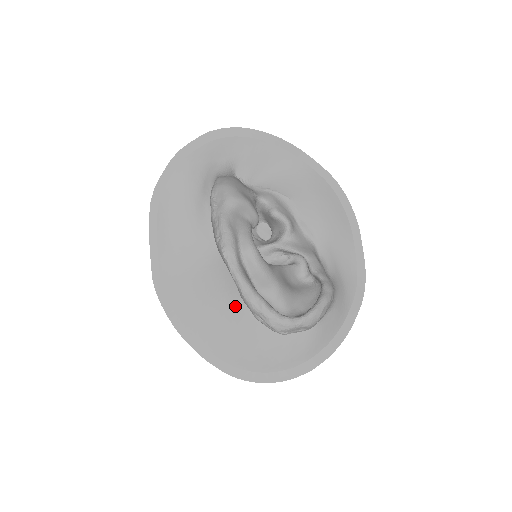
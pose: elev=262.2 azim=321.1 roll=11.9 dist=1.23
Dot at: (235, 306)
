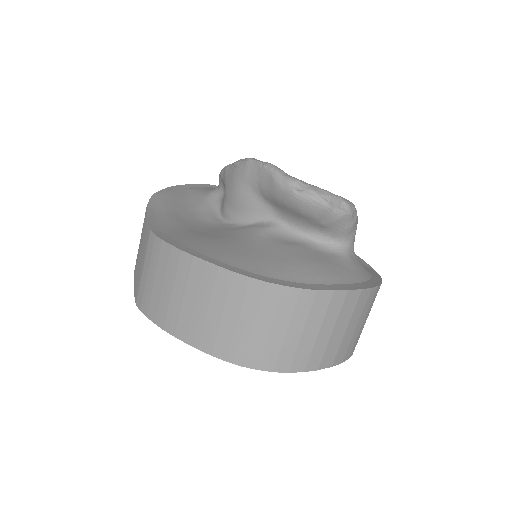
Dot at: (254, 240)
